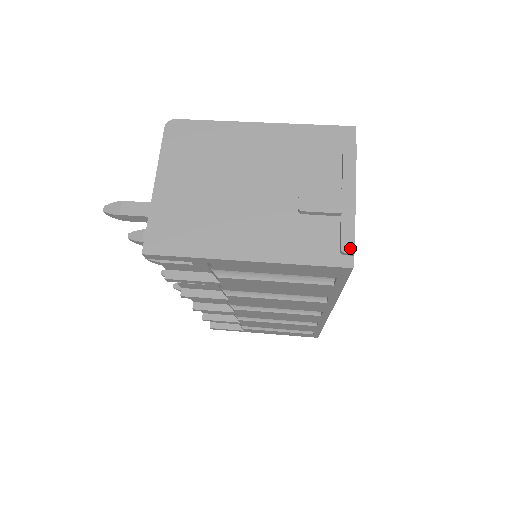
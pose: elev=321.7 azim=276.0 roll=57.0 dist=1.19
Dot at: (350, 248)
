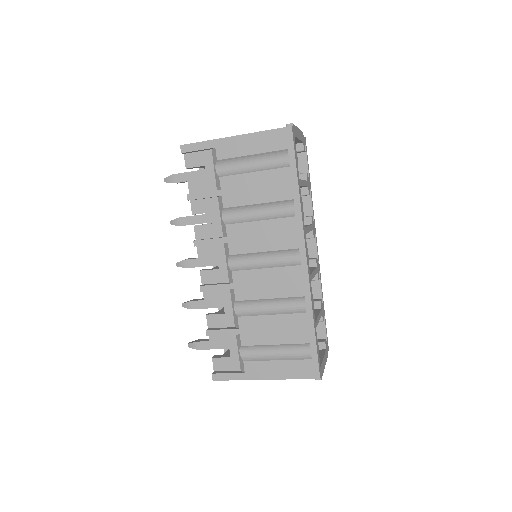
Dot at: (291, 124)
